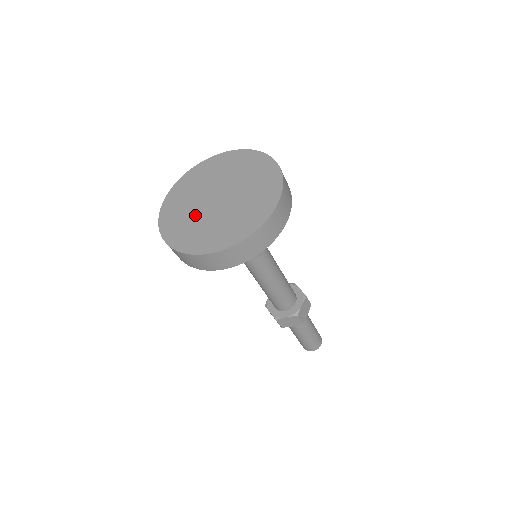
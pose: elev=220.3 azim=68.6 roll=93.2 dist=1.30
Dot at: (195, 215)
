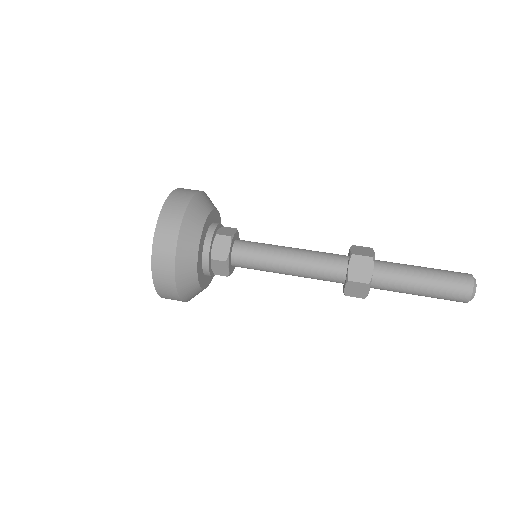
Dot at: occluded
